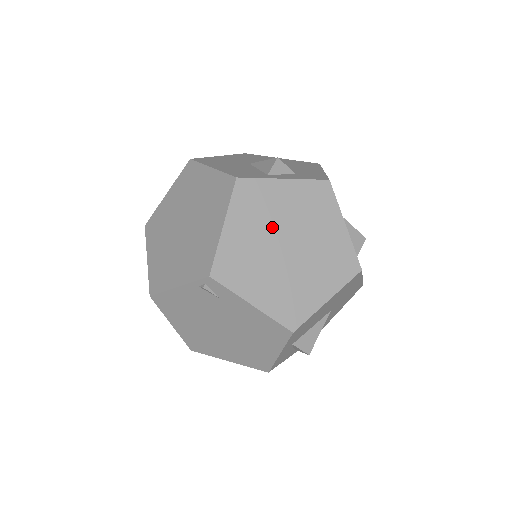
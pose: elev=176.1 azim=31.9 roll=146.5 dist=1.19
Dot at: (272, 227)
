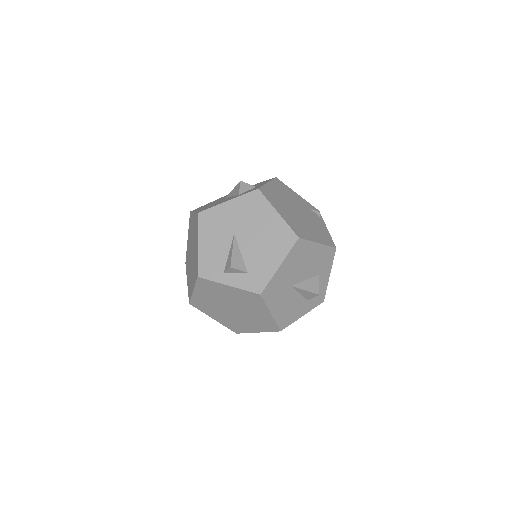
Dot at: (222, 300)
